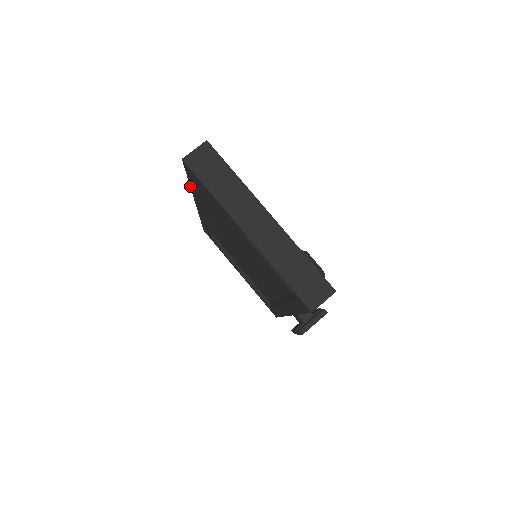
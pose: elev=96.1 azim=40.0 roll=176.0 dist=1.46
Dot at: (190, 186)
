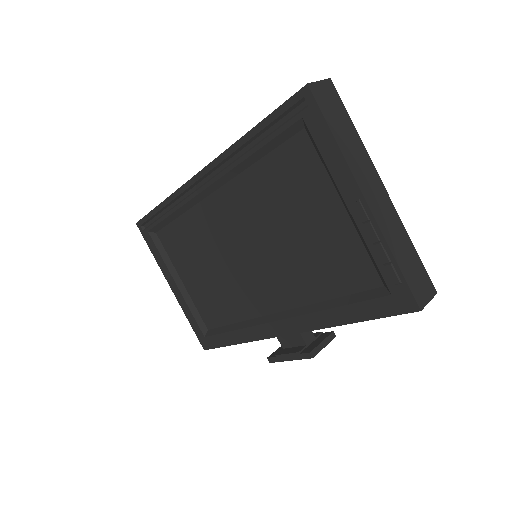
Dot at: (243, 136)
